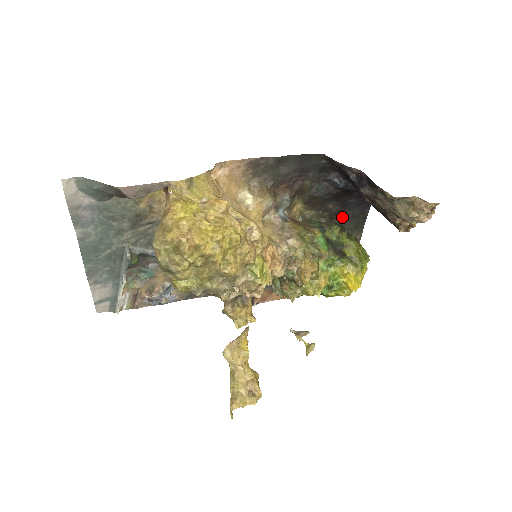
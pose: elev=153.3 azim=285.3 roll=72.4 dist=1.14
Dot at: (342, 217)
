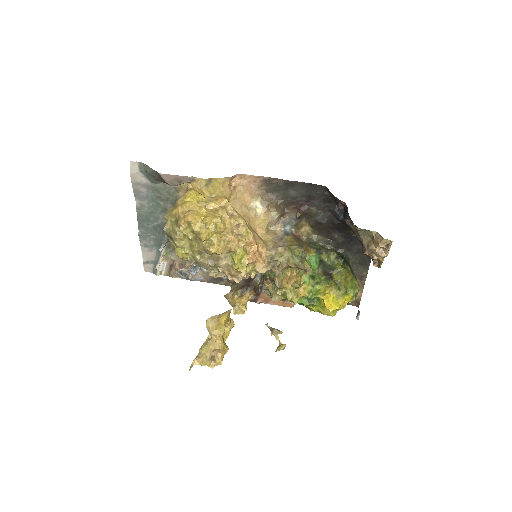
Dot at: (348, 249)
